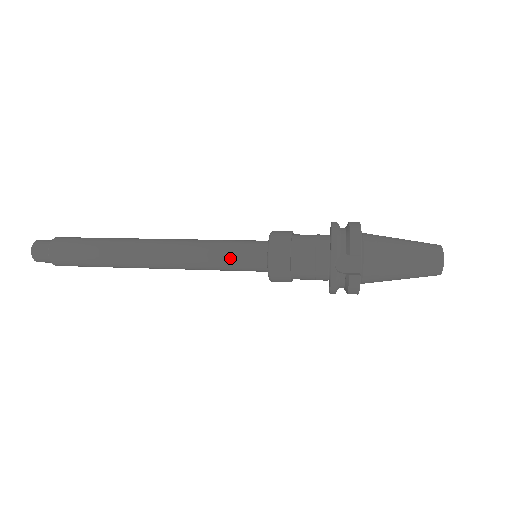
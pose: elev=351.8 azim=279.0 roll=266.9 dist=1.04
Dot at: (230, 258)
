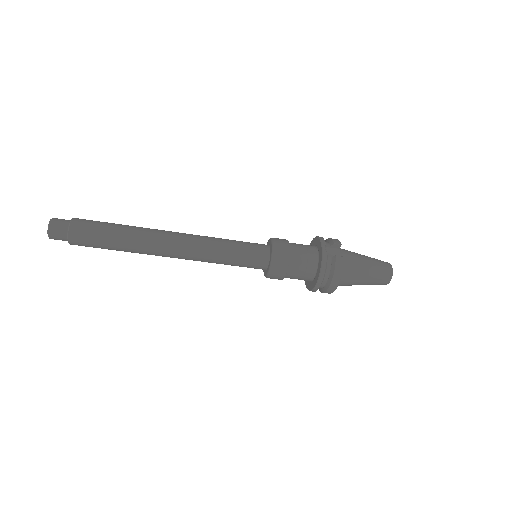
Dot at: (240, 245)
